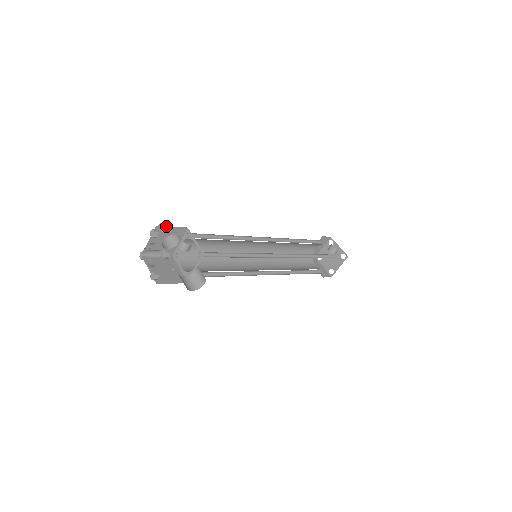
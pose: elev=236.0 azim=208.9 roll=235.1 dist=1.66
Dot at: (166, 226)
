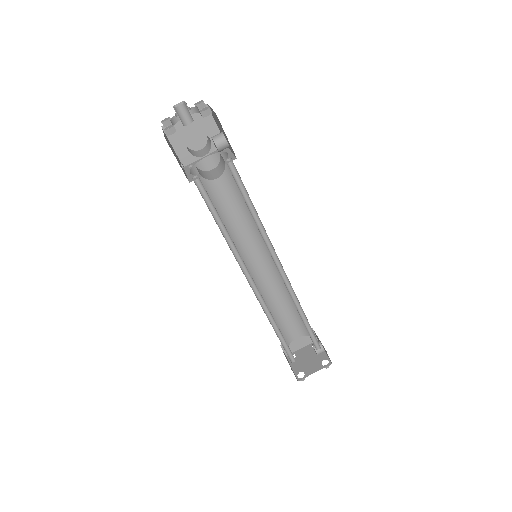
Dot at: (213, 117)
